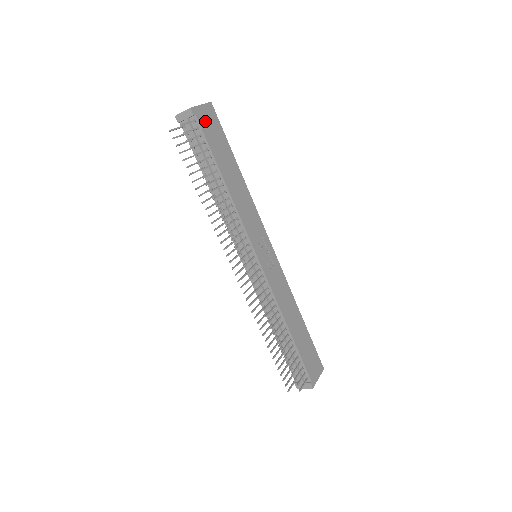
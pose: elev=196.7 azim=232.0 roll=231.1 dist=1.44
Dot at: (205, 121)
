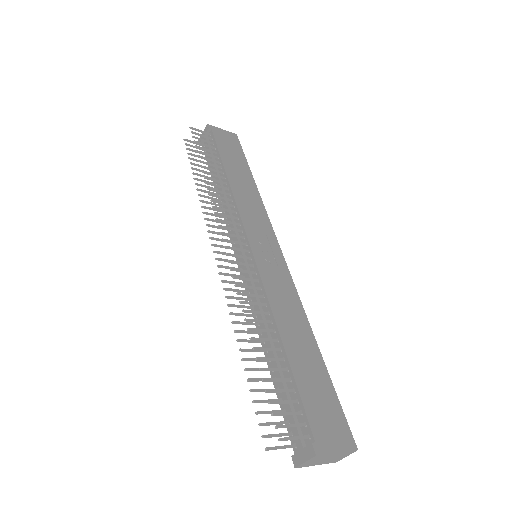
Dot at: (222, 137)
